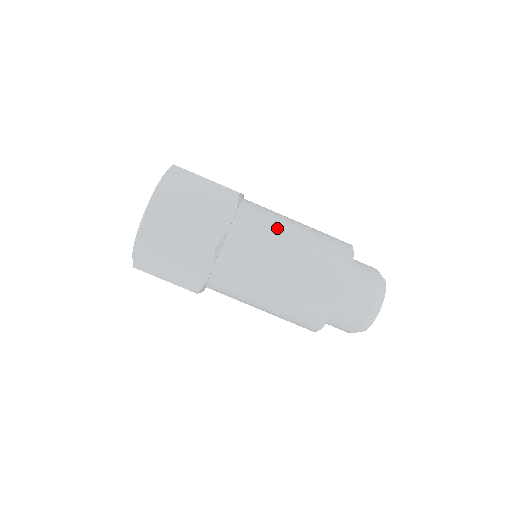
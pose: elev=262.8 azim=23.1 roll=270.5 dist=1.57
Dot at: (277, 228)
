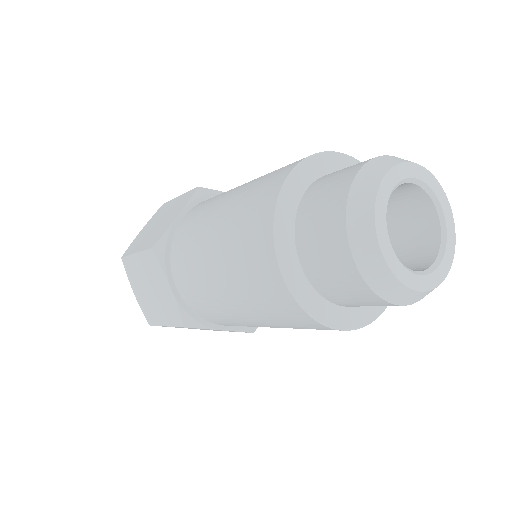
Dot at: (224, 193)
